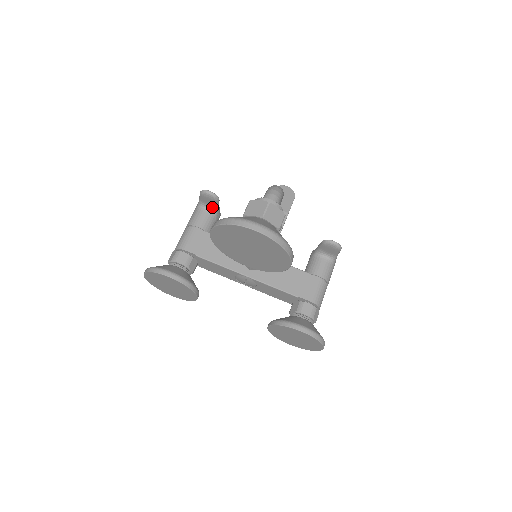
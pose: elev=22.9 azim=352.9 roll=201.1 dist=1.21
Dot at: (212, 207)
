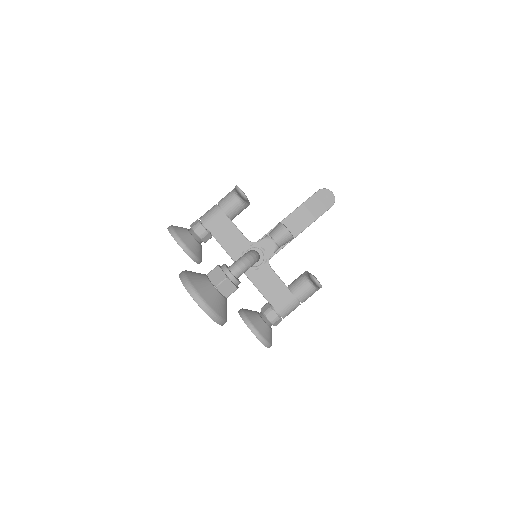
Dot at: (242, 199)
